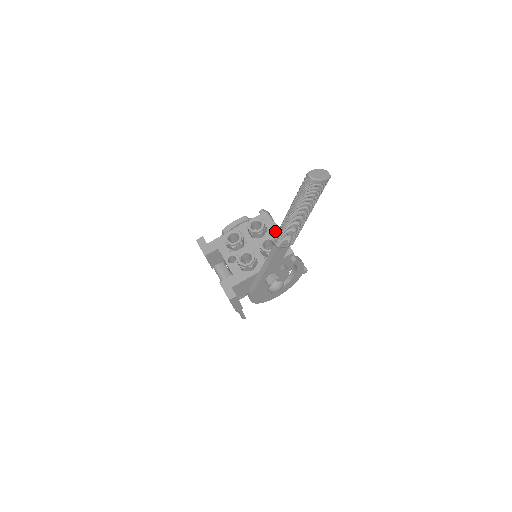
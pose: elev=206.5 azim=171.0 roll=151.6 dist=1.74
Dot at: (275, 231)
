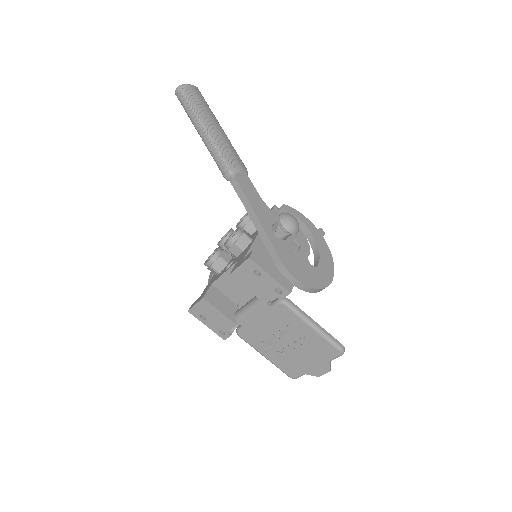
Dot at: occluded
